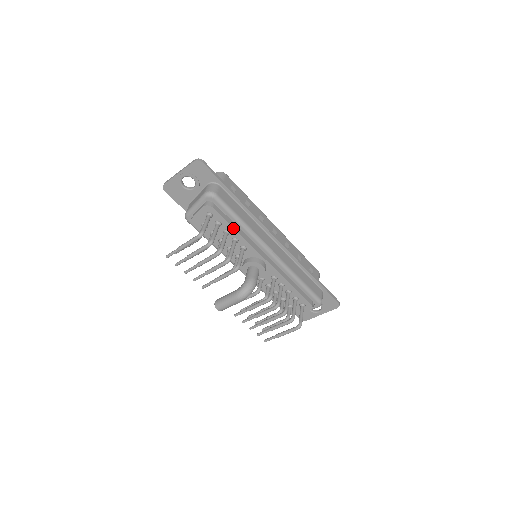
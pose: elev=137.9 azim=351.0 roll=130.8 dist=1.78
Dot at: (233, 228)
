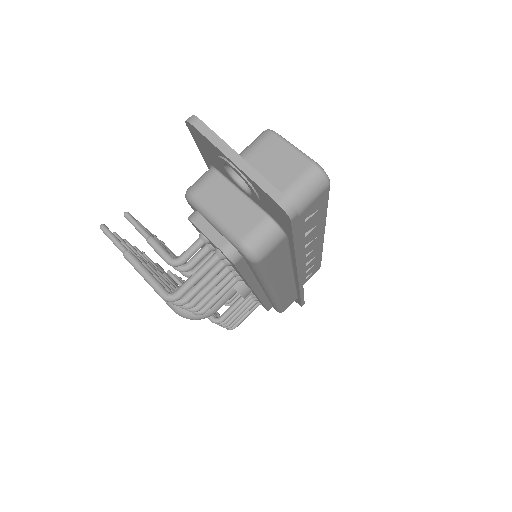
Dot at: (244, 277)
